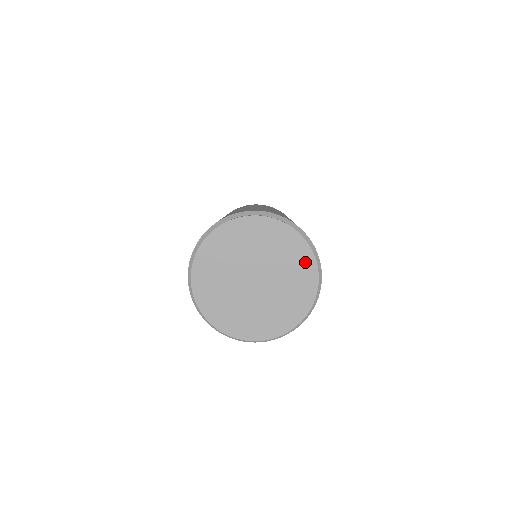
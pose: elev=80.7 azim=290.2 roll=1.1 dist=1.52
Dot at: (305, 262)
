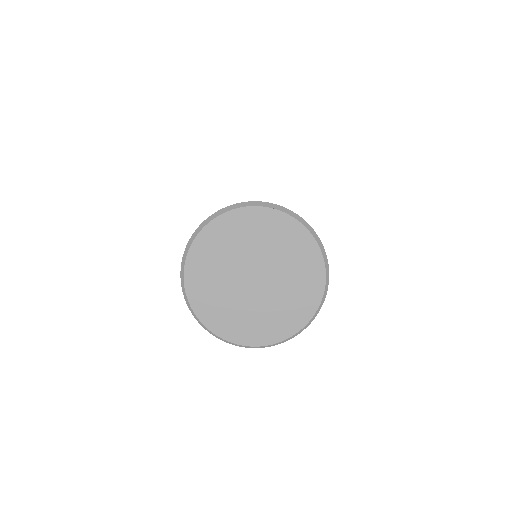
Dot at: (313, 269)
